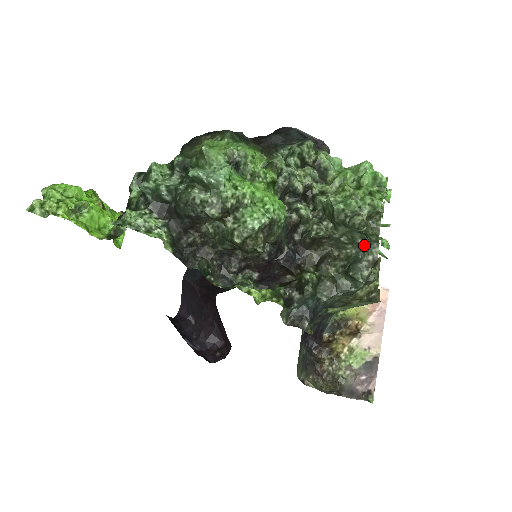
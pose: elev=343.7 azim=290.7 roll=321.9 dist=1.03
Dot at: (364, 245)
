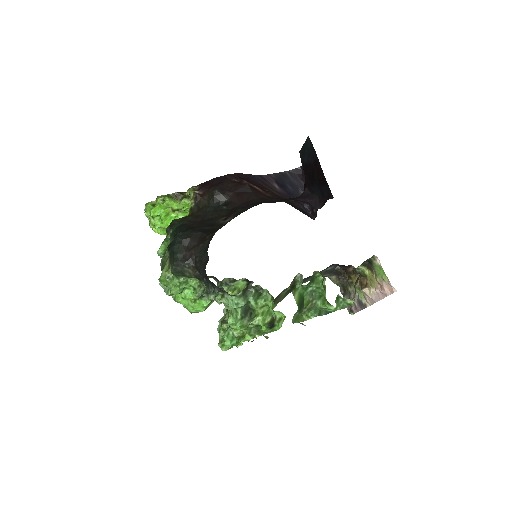
Dot at: occluded
